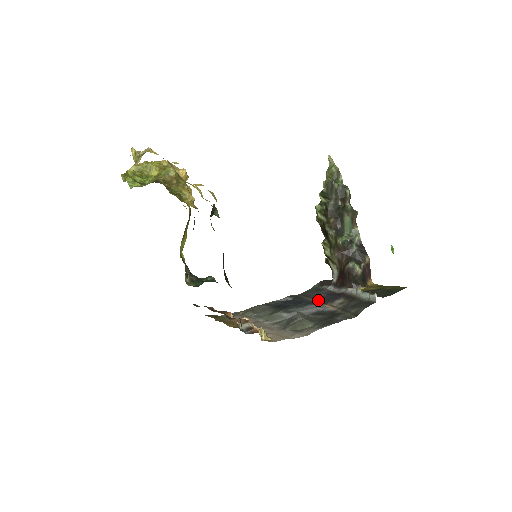
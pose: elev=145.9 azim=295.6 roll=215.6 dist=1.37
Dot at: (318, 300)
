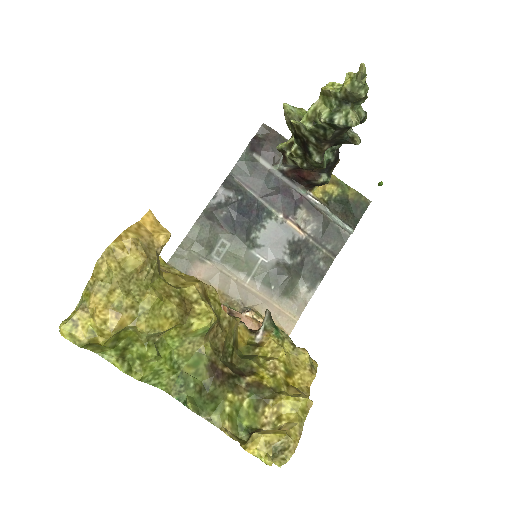
Dot at: (272, 205)
